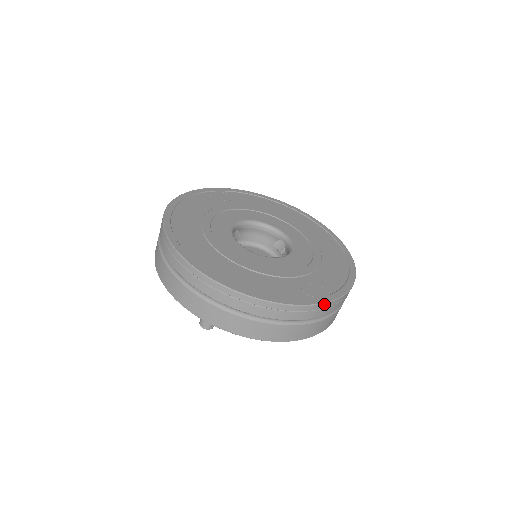
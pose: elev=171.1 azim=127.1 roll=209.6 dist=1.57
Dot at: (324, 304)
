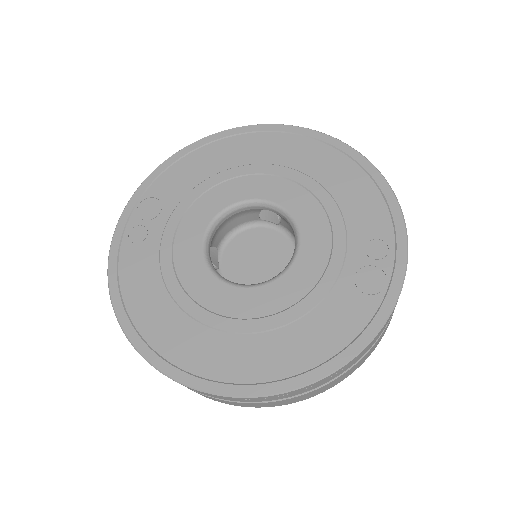
Dot at: (401, 290)
